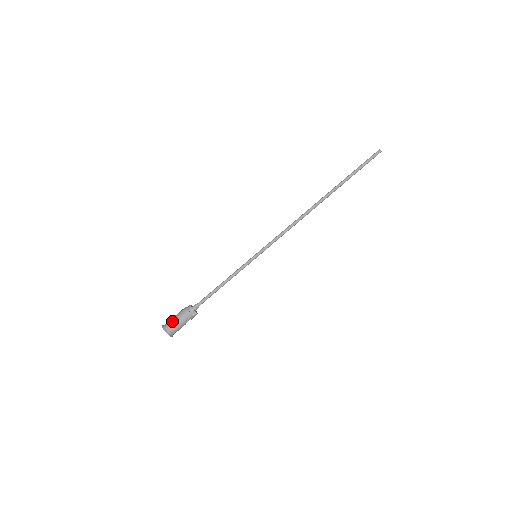
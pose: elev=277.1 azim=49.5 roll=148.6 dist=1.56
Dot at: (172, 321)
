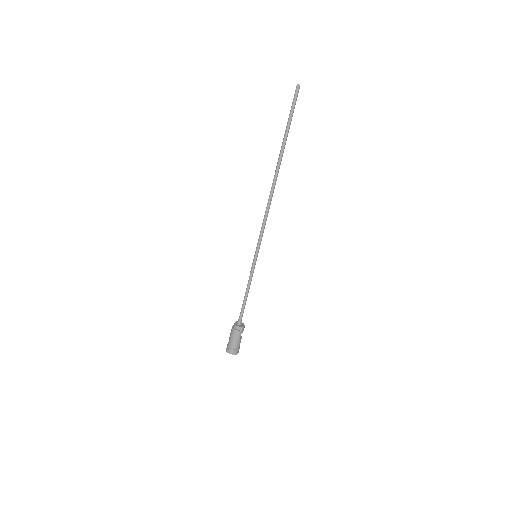
Dot at: (229, 343)
